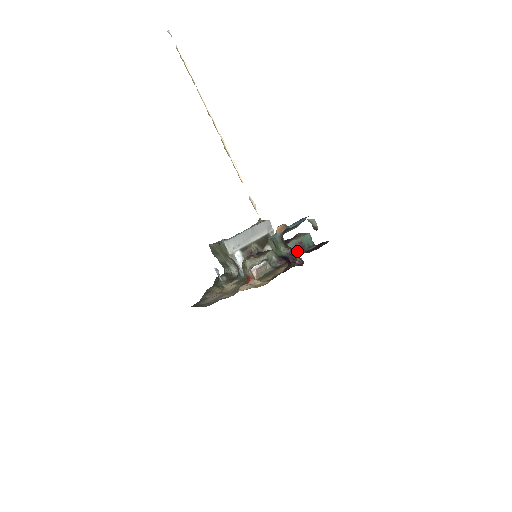
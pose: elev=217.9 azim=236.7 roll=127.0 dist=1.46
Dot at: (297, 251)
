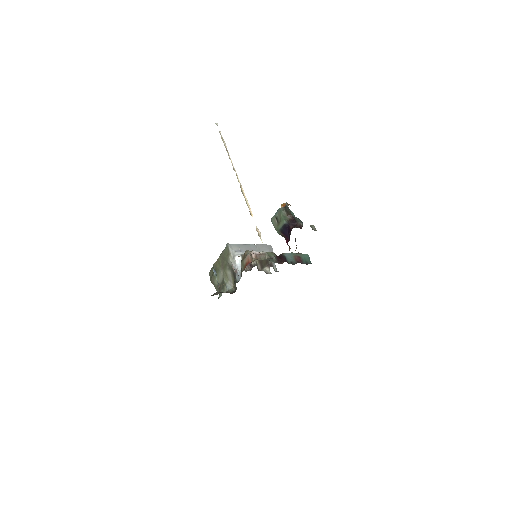
Dot at: (295, 262)
